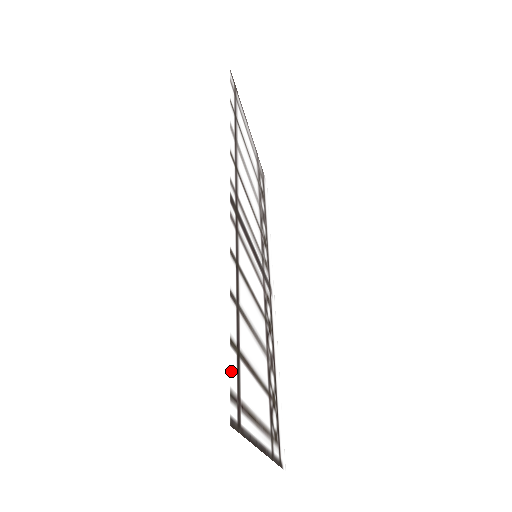
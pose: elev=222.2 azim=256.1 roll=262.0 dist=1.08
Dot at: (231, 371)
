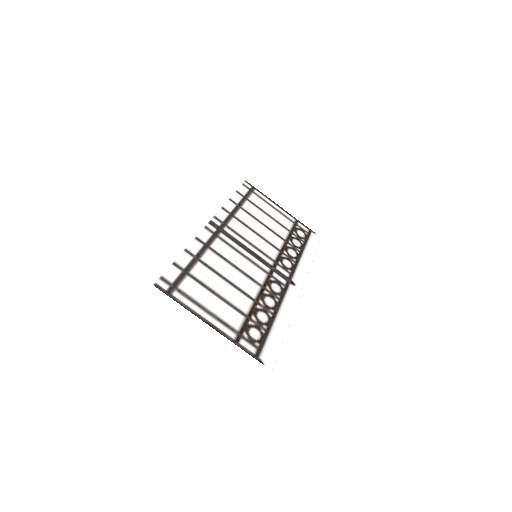
Dot at: (168, 272)
